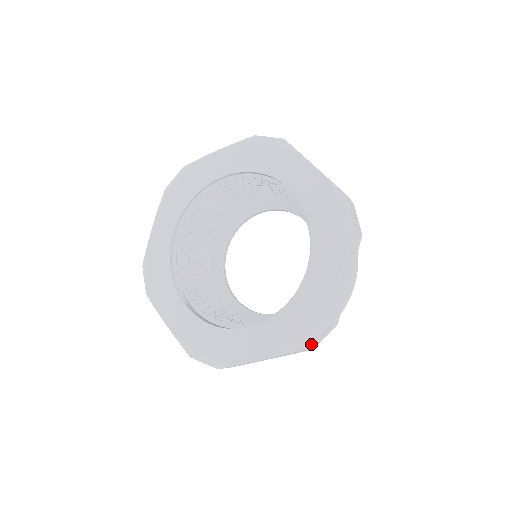
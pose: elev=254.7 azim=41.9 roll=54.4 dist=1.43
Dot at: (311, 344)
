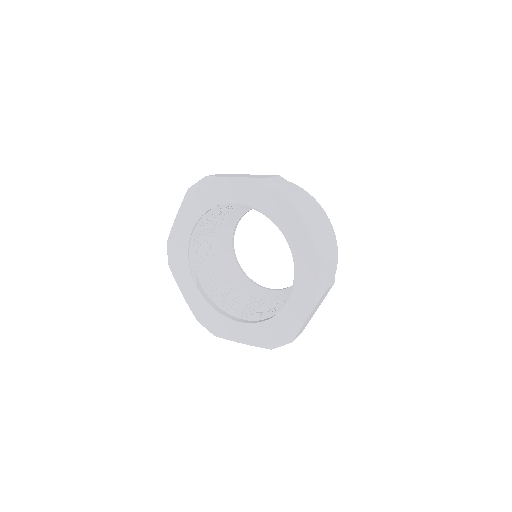
Dot at: occluded
